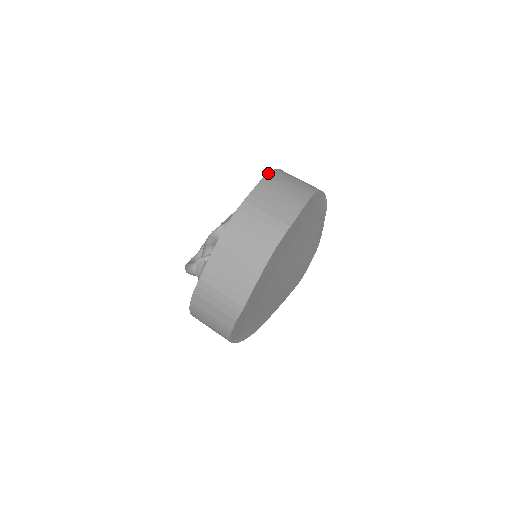
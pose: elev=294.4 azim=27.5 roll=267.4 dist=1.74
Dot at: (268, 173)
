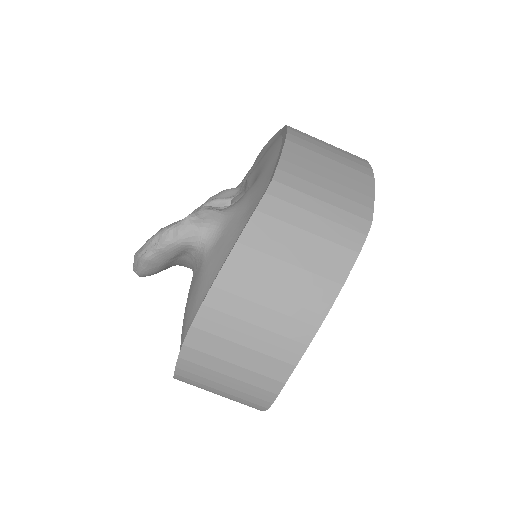
Dot at: (264, 147)
